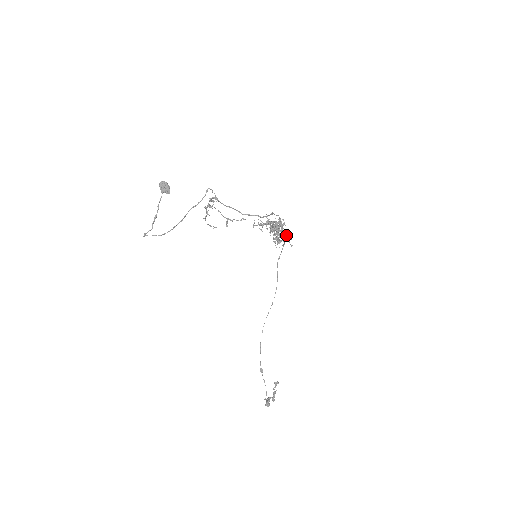
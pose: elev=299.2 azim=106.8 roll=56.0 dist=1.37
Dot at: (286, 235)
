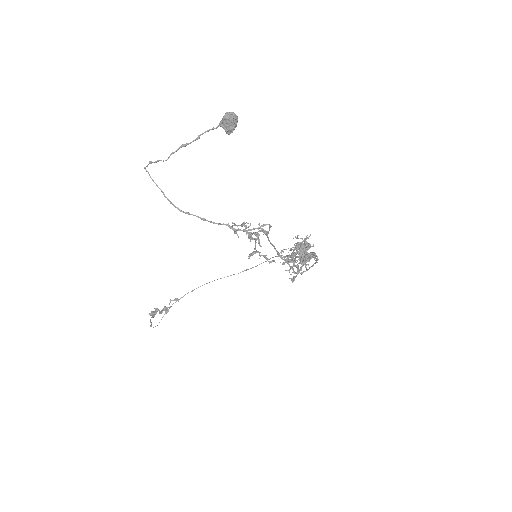
Dot at: (306, 262)
